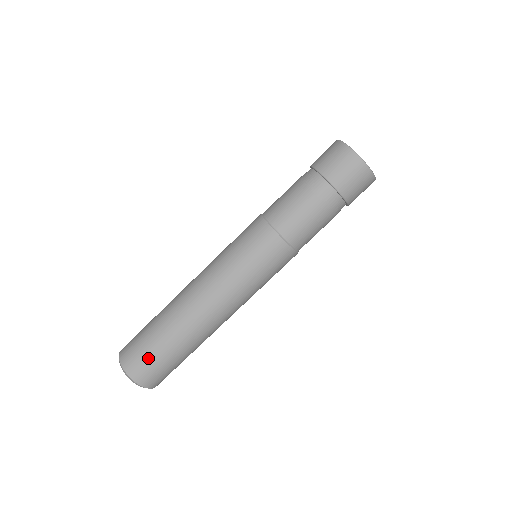
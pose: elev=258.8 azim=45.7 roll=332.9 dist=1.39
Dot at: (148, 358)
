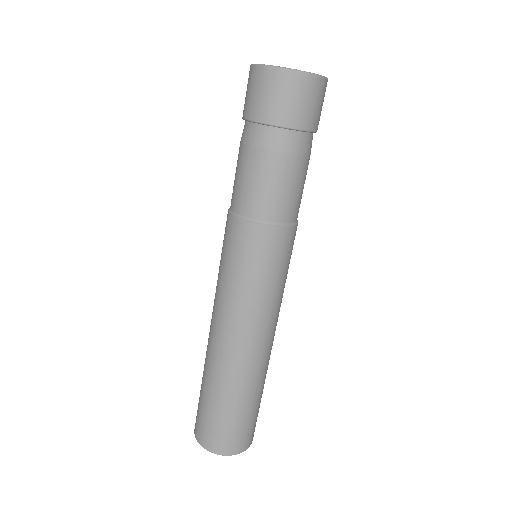
Dot at: (246, 427)
